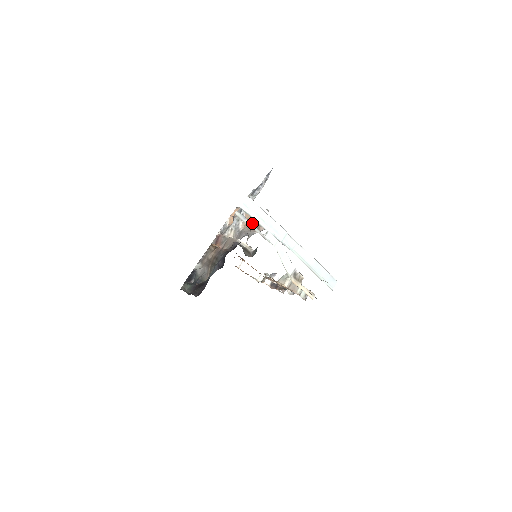
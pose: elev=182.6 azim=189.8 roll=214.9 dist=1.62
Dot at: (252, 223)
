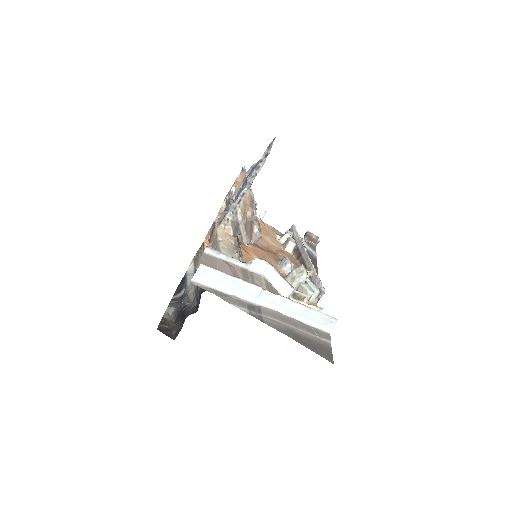
Dot at: (250, 215)
